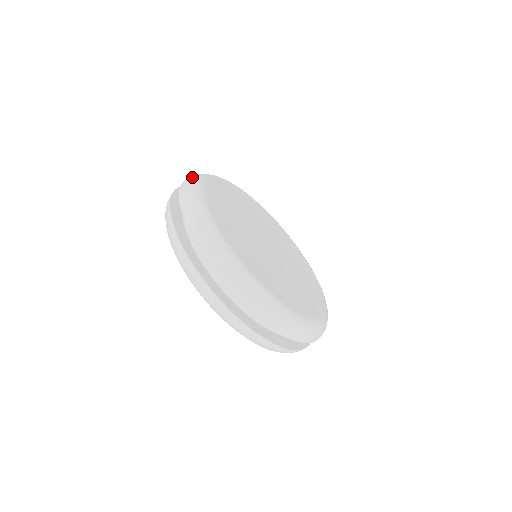
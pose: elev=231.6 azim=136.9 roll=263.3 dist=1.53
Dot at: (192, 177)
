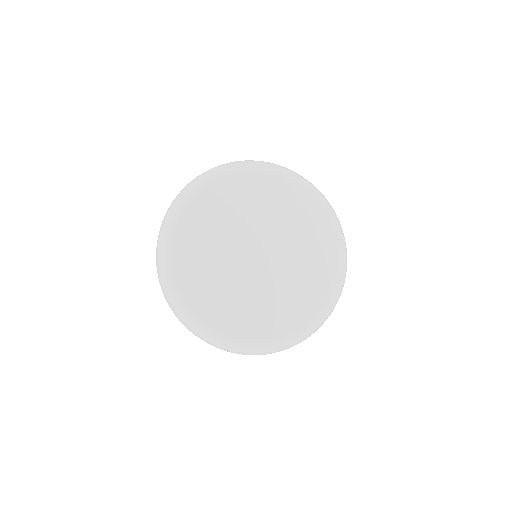
Dot at: (173, 205)
